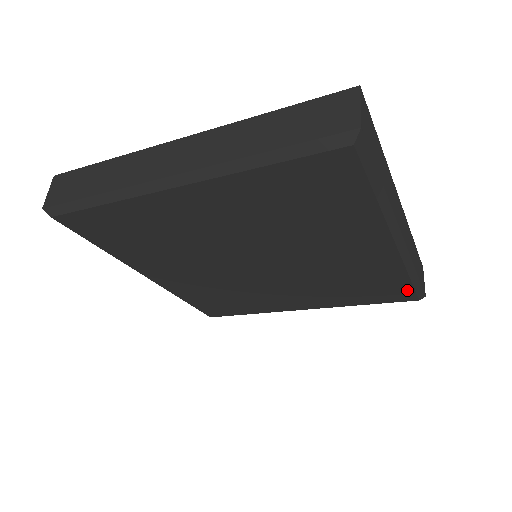
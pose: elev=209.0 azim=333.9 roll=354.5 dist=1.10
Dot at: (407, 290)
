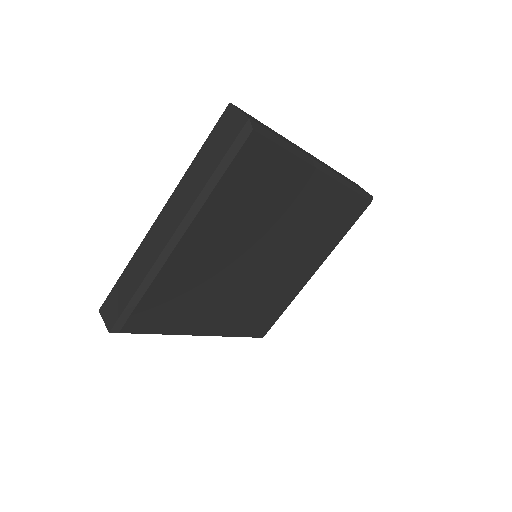
Dot at: (358, 200)
